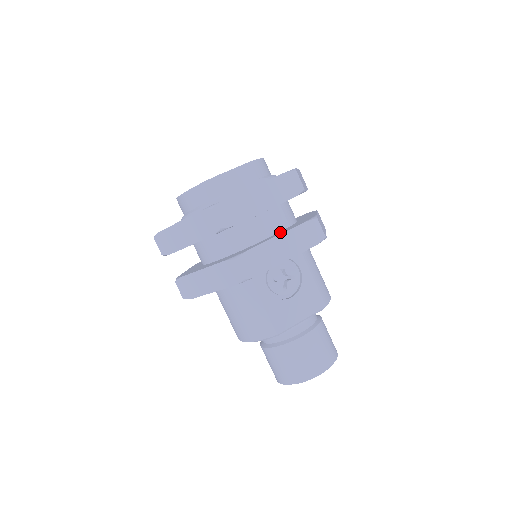
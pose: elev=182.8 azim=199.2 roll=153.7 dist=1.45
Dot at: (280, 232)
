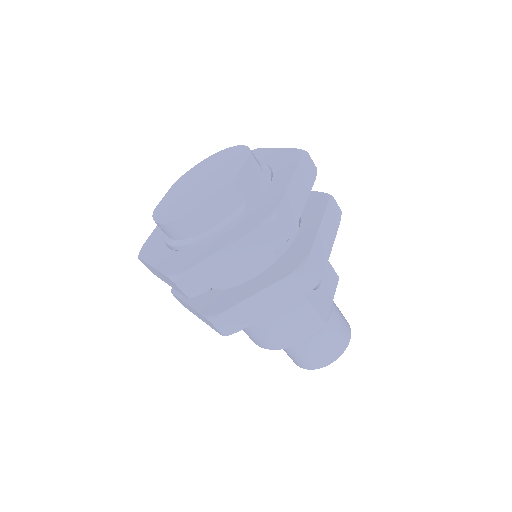
Dot at: (307, 221)
